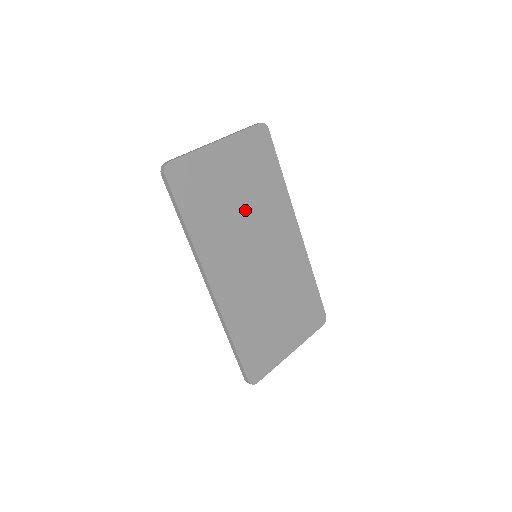
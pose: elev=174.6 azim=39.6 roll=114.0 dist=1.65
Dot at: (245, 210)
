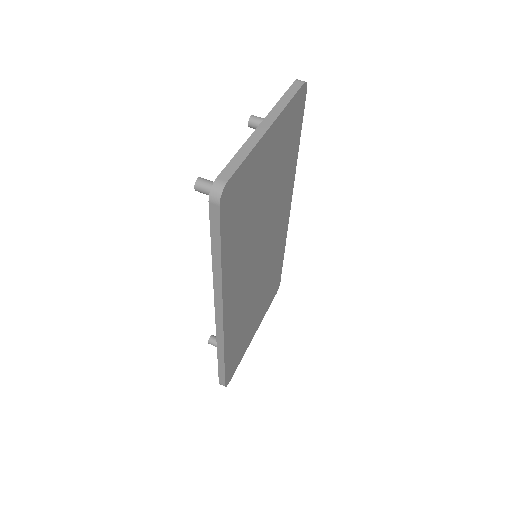
Dot at: (266, 210)
